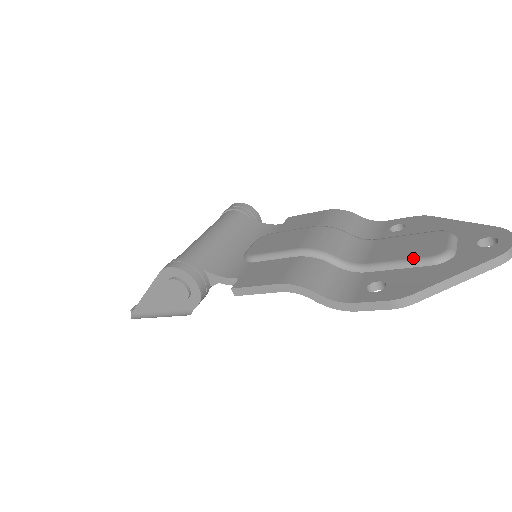
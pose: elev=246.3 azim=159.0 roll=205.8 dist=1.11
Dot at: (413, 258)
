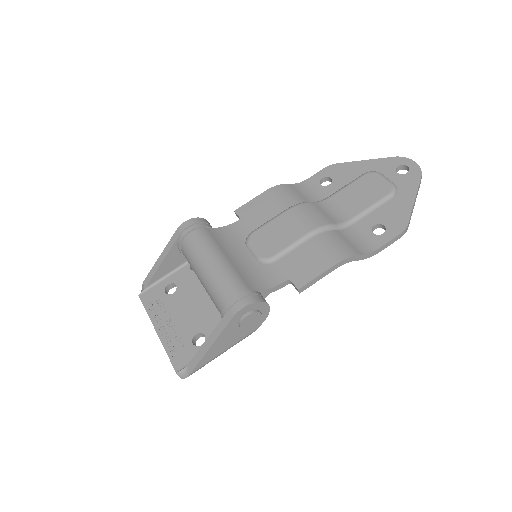
Dot at: (379, 200)
